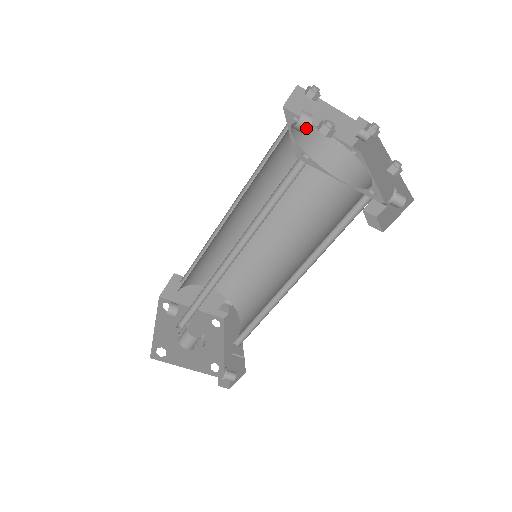
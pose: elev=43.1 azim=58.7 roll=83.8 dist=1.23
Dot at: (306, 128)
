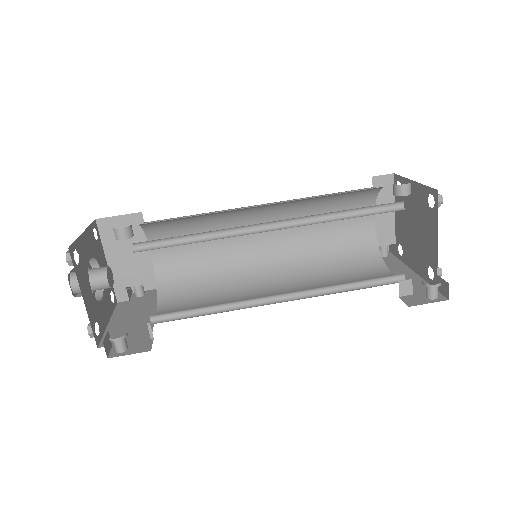
Dot at: (405, 194)
